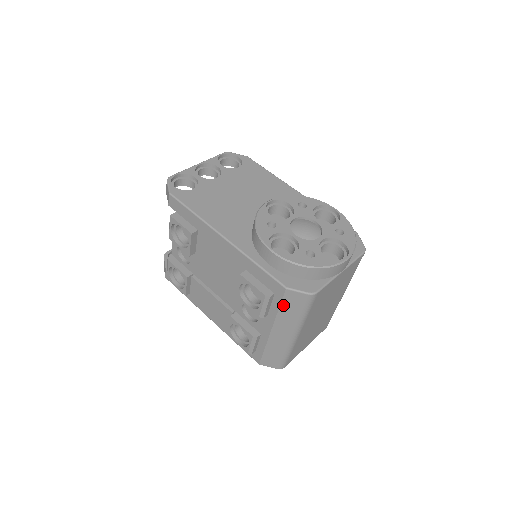
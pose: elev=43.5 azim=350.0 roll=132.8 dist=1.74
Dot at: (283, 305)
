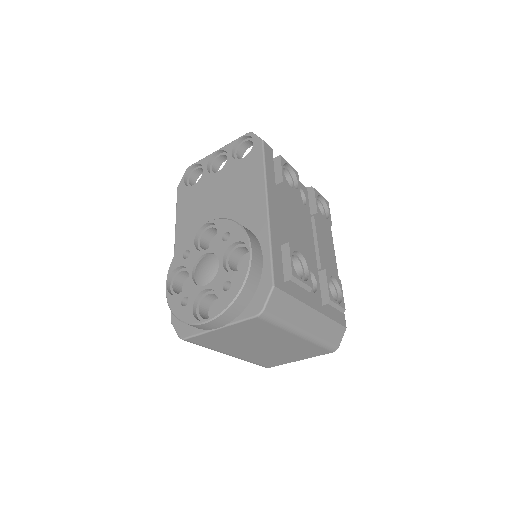
Dot at: occluded
